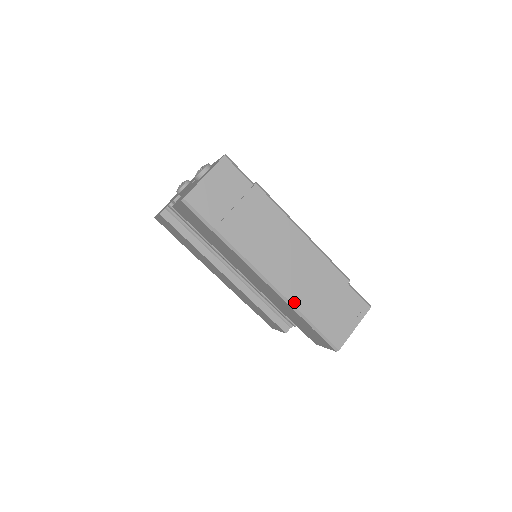
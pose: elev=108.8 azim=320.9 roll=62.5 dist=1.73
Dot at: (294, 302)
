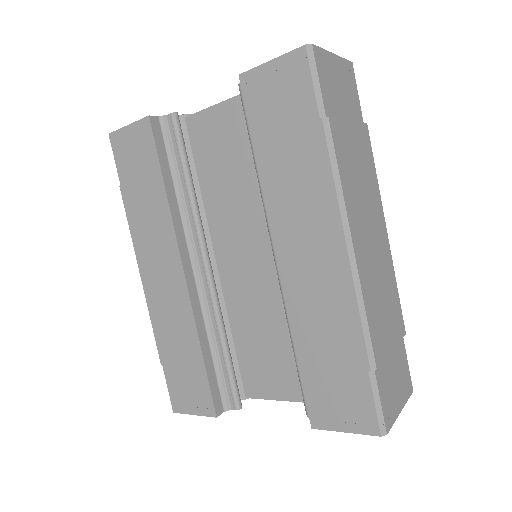
Dot at: (367, 309)
